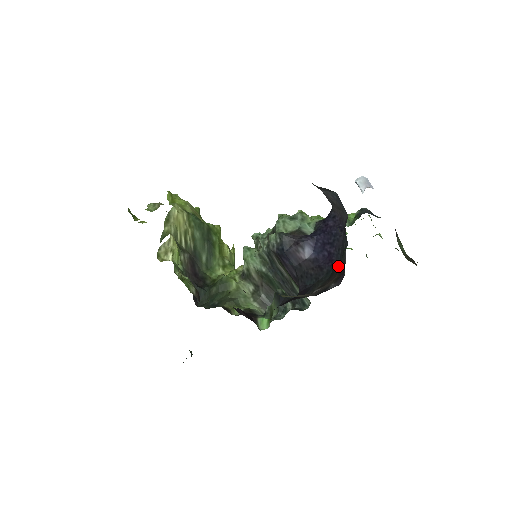
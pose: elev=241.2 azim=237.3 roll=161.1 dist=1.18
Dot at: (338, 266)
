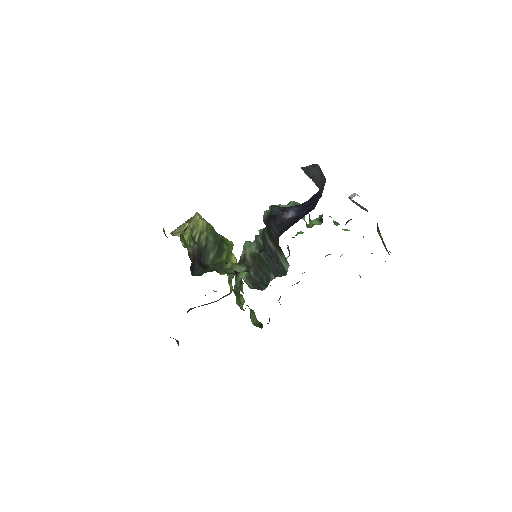
Dot at: occluded
